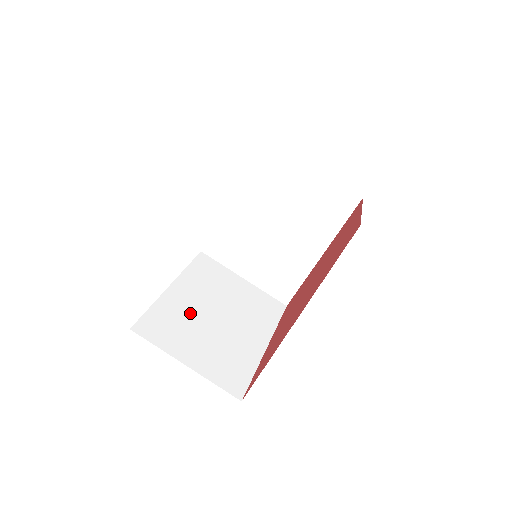
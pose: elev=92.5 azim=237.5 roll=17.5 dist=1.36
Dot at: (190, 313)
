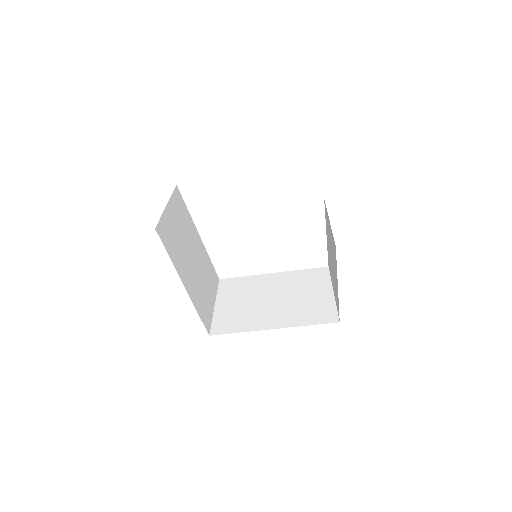
Dot at: (190, 235)
